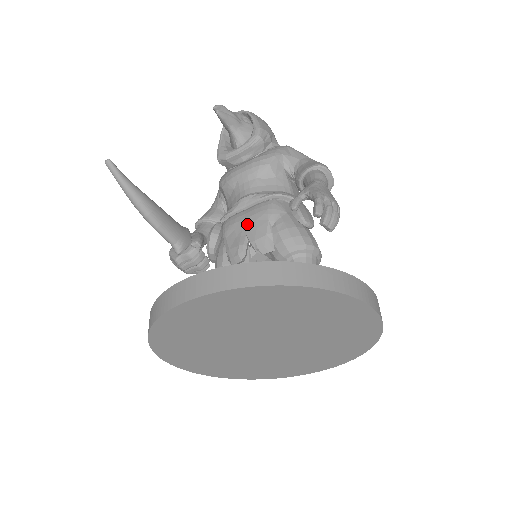
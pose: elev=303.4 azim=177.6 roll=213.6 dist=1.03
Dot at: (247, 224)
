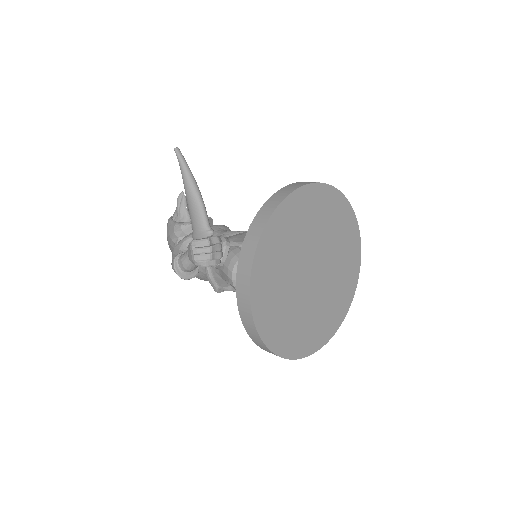
Dot at: occluded
